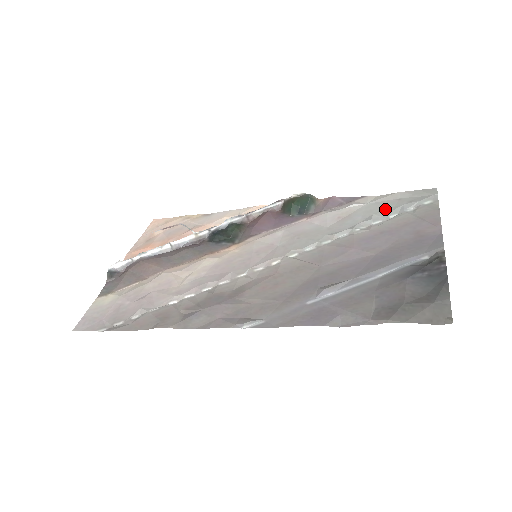
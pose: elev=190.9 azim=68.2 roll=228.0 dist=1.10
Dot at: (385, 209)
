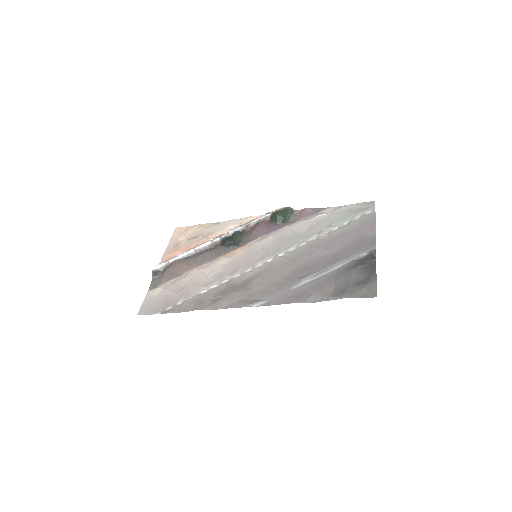
Dot at: (341, 218)
